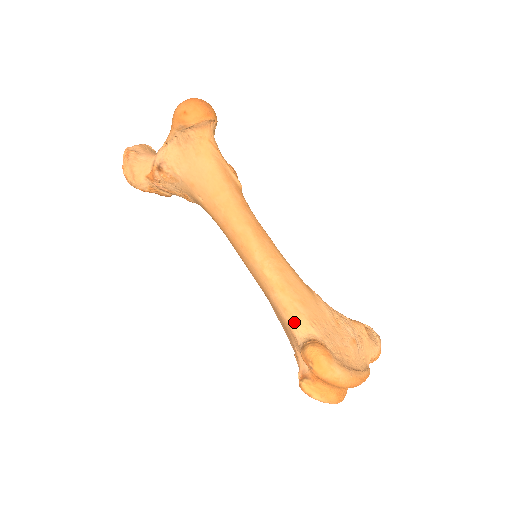
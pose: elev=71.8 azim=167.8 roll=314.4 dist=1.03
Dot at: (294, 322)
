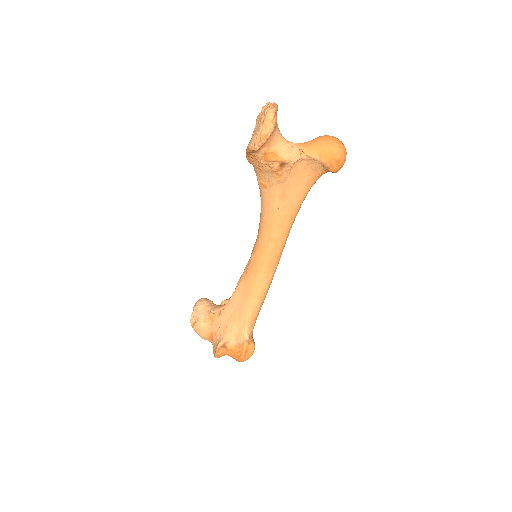
Dot at: (252, 322)
